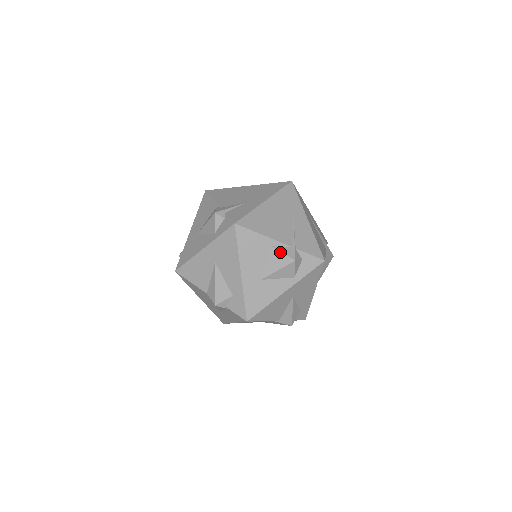
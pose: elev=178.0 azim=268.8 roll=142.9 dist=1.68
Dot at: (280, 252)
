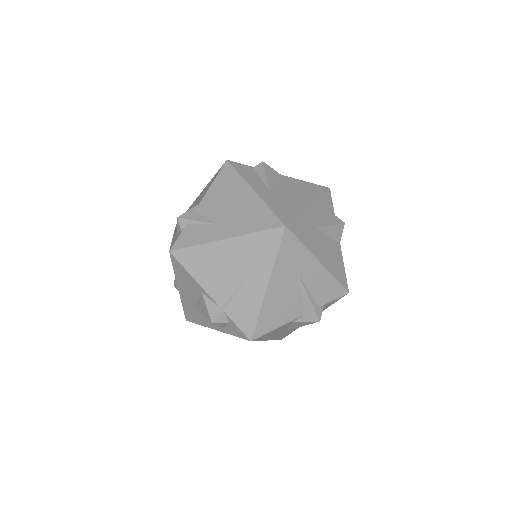
Dot at: (205, 304)
